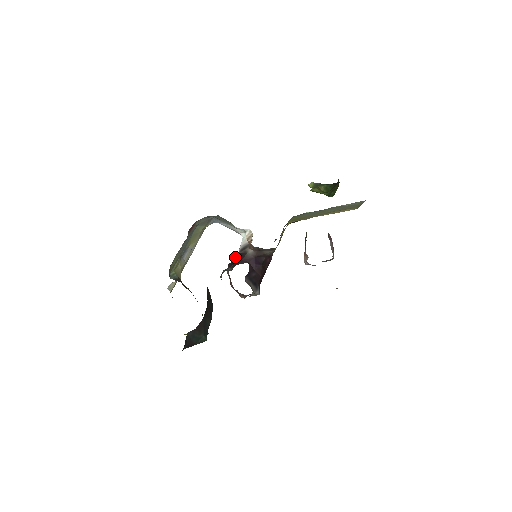
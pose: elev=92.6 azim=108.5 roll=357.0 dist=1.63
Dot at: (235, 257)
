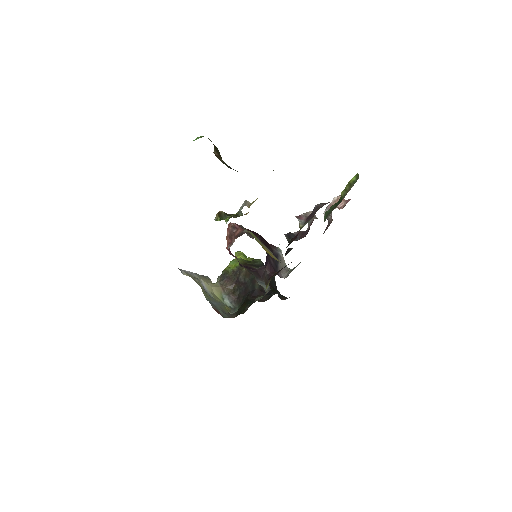
Dot at: occluded
